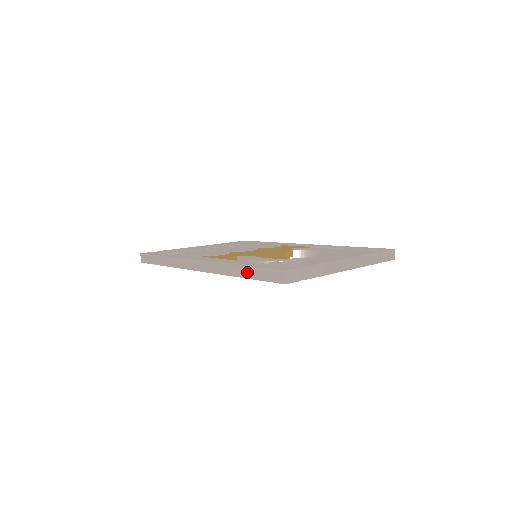
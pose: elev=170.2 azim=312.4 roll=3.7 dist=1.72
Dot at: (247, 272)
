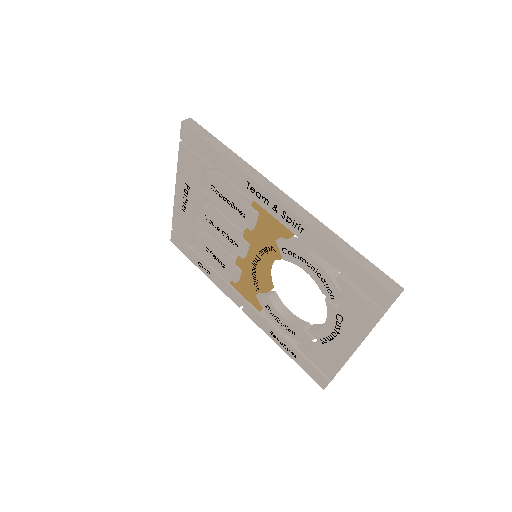
Dot at: (352, 253)
